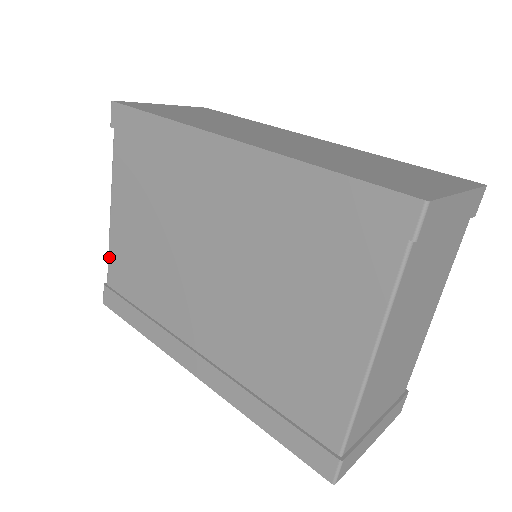
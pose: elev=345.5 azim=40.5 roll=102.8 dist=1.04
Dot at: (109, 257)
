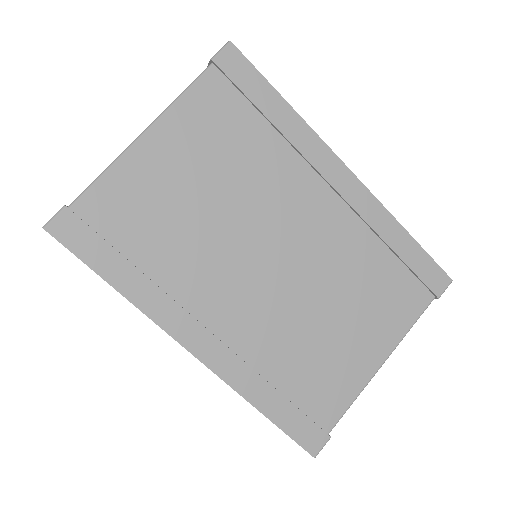
Dot at: (102, 179)
